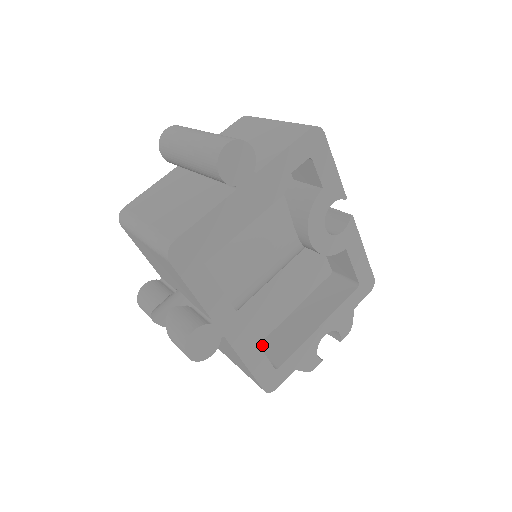
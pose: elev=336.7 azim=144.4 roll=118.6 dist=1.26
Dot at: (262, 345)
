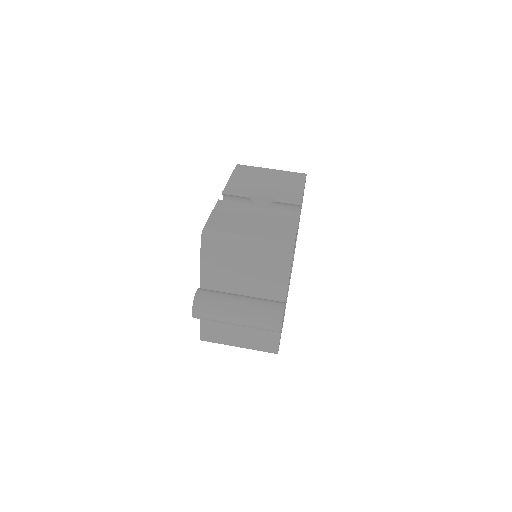
Dot at: occluded
